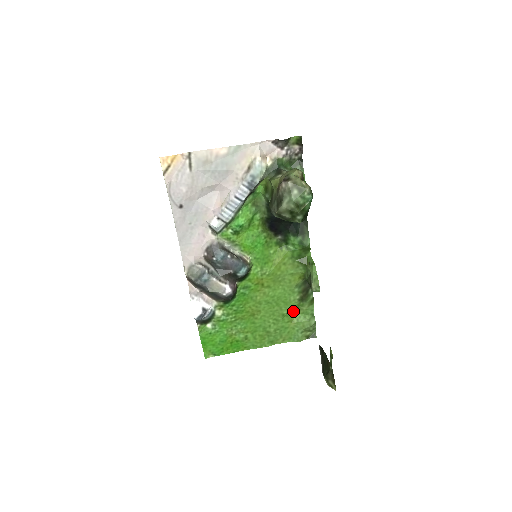
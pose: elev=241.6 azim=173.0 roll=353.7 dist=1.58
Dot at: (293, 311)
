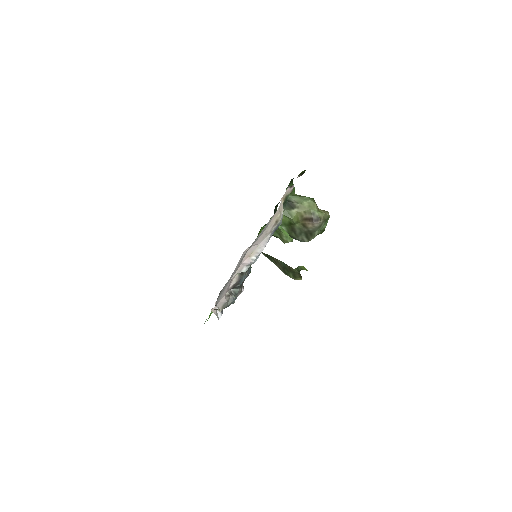
Dot at: occluded
